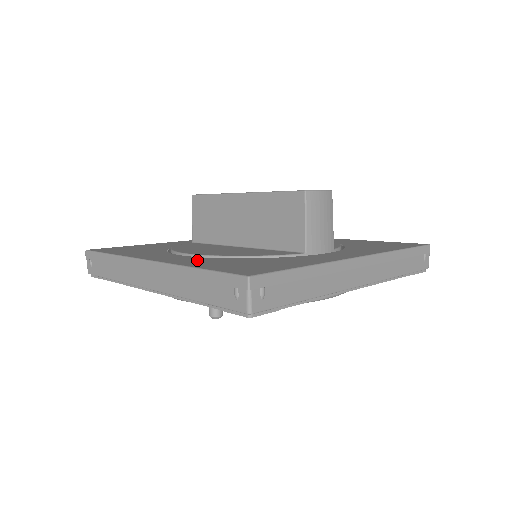
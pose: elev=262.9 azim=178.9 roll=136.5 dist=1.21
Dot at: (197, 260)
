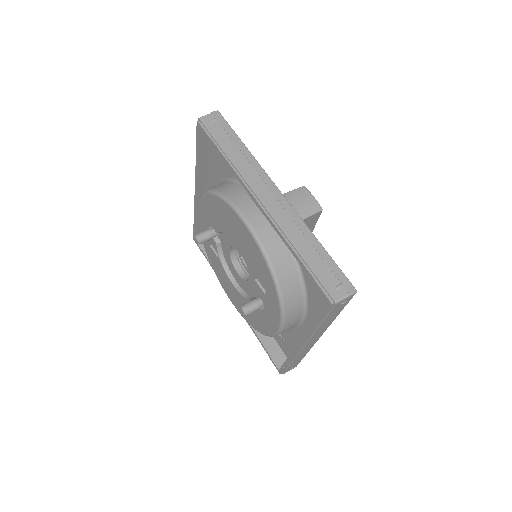
Dot at: occluded
